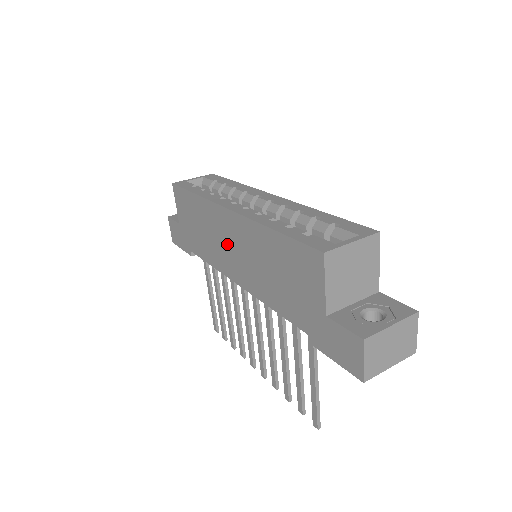
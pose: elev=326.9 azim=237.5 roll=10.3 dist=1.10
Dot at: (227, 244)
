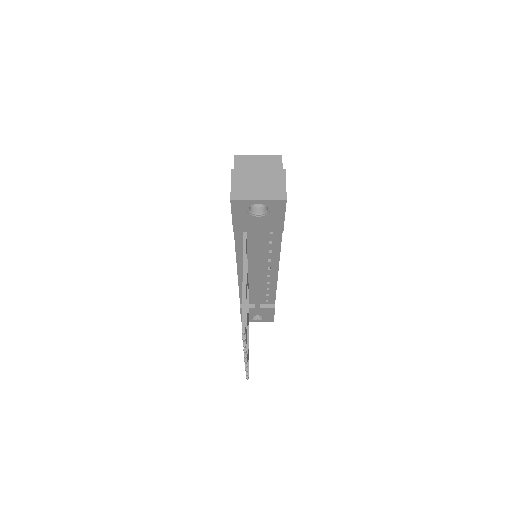
Dot at: occluded
